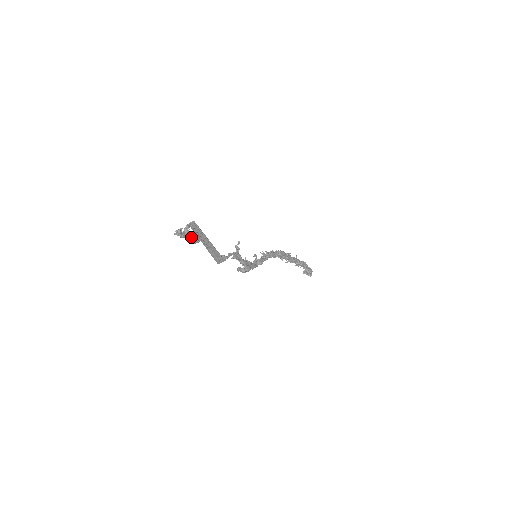
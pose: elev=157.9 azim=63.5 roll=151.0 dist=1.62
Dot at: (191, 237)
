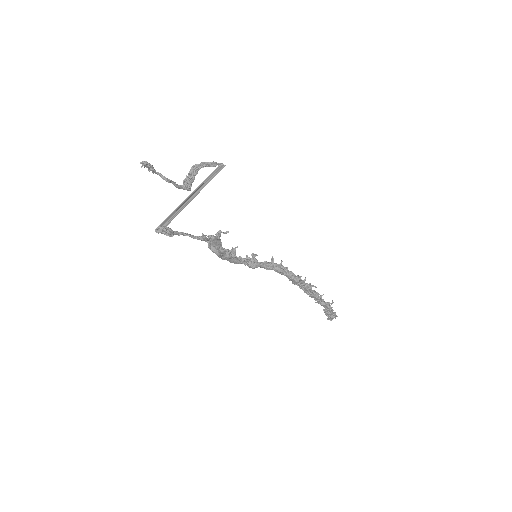
Dot at: (169, 180)
